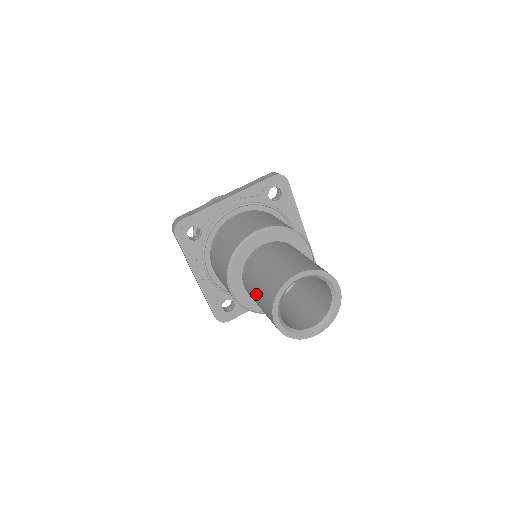
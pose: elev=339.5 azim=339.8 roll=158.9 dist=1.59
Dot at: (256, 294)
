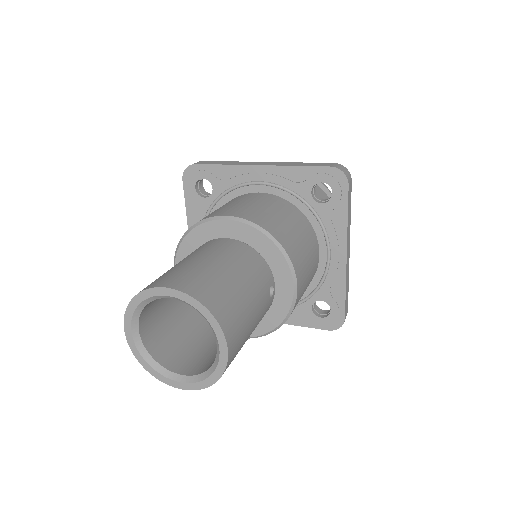
Dot at: occluded
